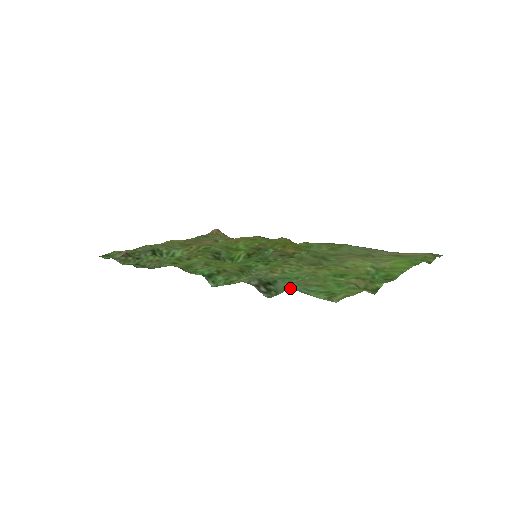
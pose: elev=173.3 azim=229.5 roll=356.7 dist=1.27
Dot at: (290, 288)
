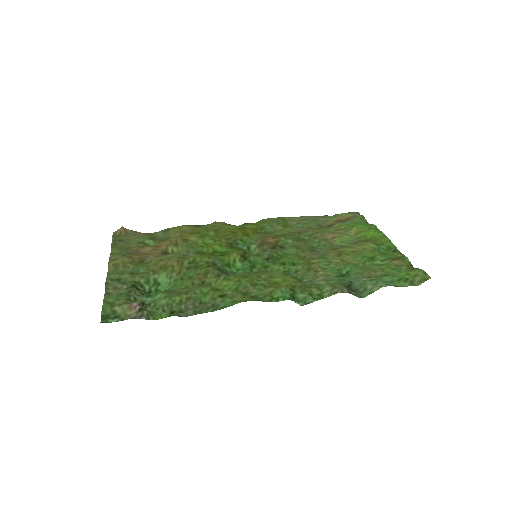
Dot at: (382, 286)
